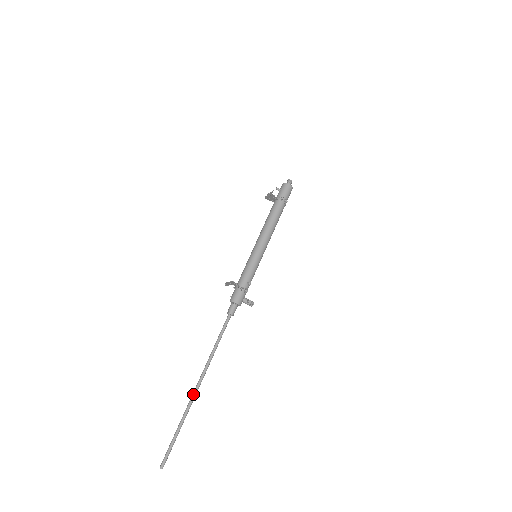
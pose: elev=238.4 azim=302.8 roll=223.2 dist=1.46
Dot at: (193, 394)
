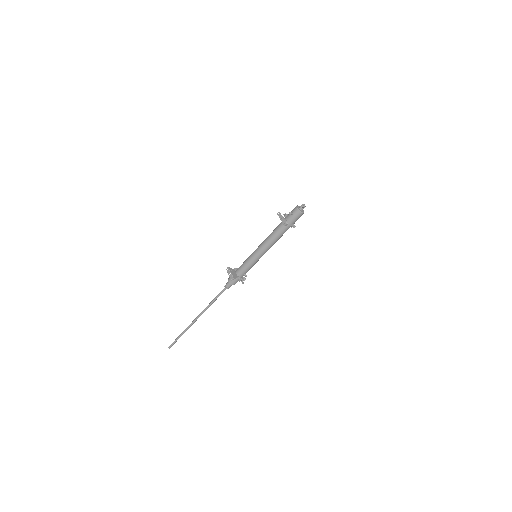
Dot at: (193, 323)
